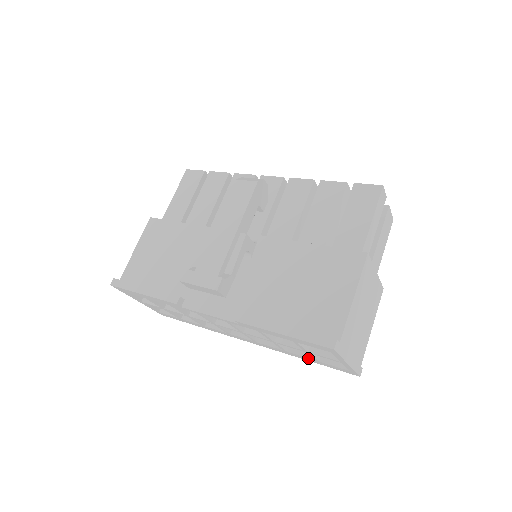
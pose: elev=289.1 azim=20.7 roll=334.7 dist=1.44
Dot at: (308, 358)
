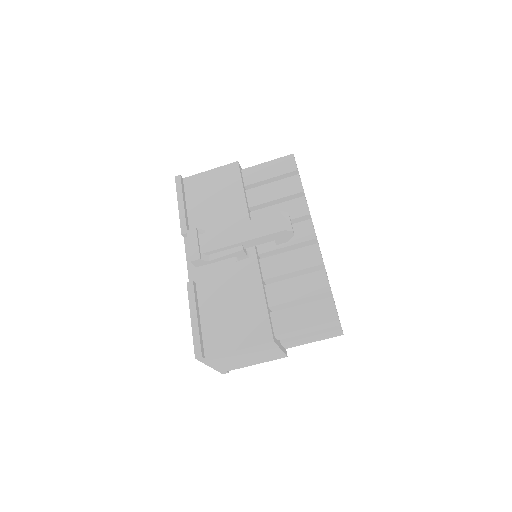
Dot at: occluded
